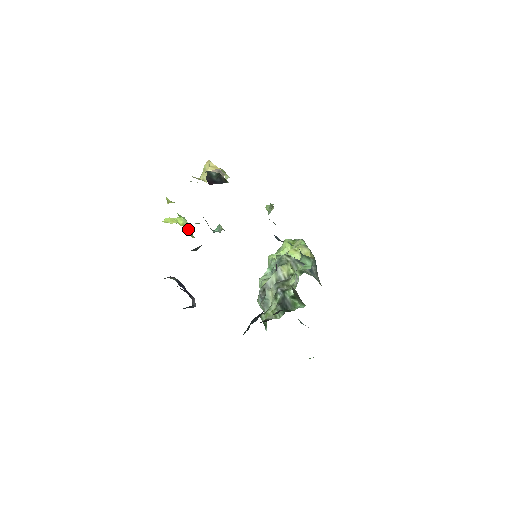
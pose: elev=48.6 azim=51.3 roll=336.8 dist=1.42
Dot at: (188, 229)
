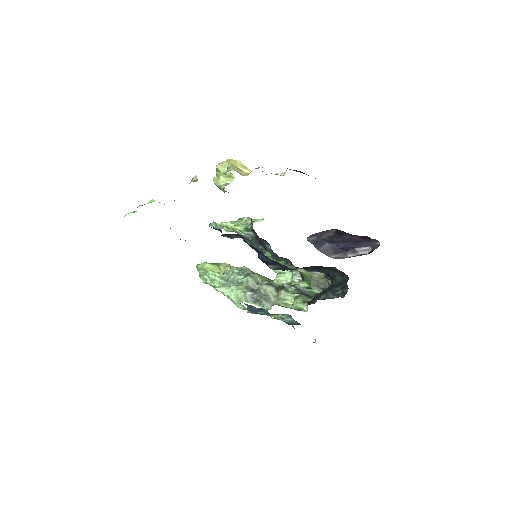
Dot at: occluded
